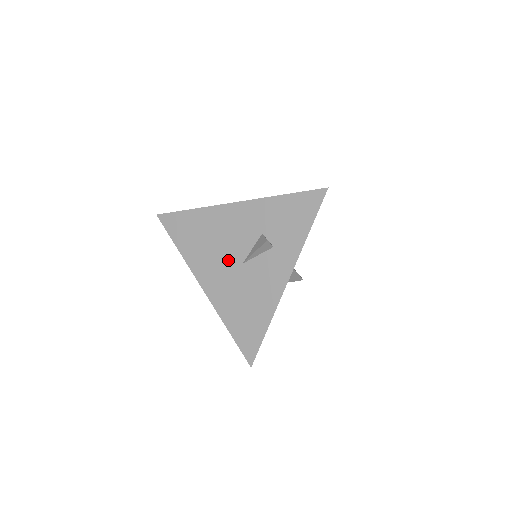
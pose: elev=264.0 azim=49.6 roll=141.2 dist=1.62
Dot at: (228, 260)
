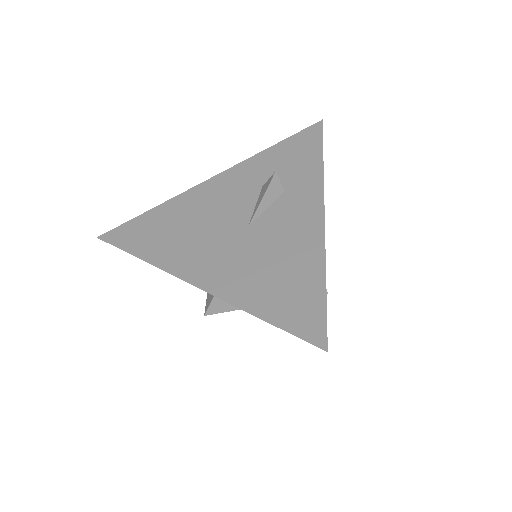
Dot at: (224, 233)
